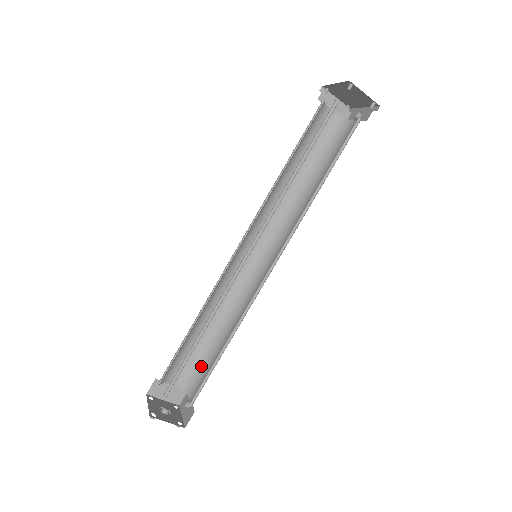
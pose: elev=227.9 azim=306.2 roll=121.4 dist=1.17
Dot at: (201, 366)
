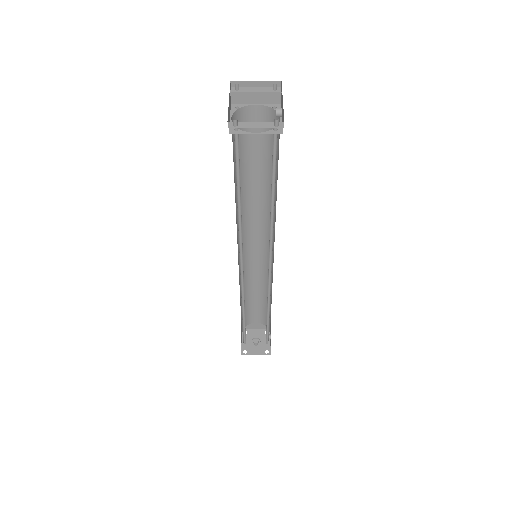
Dot at: occluded
